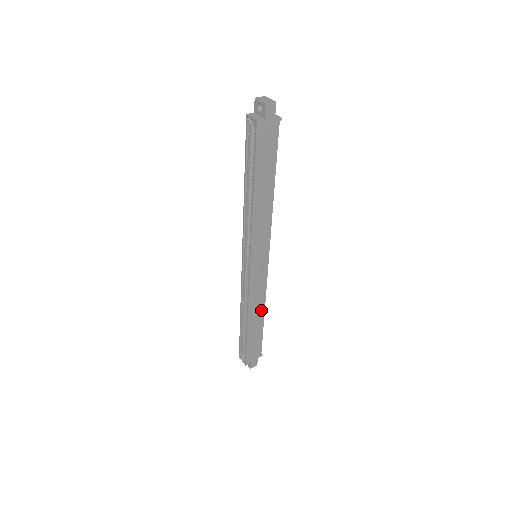
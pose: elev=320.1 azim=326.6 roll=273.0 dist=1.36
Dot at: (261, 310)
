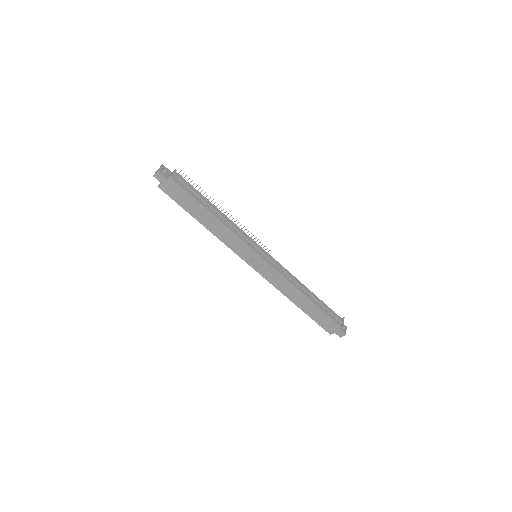
Dot at: (298, 293)
